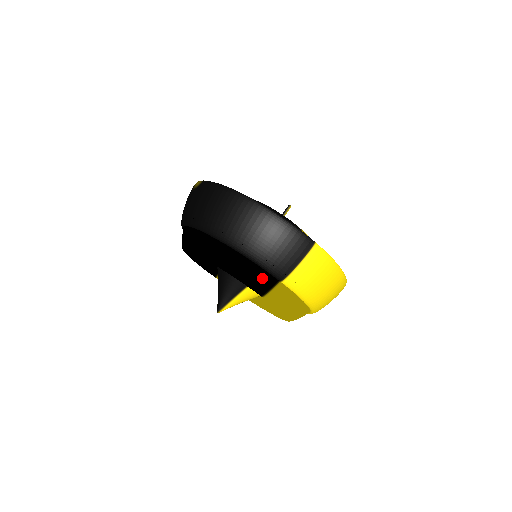
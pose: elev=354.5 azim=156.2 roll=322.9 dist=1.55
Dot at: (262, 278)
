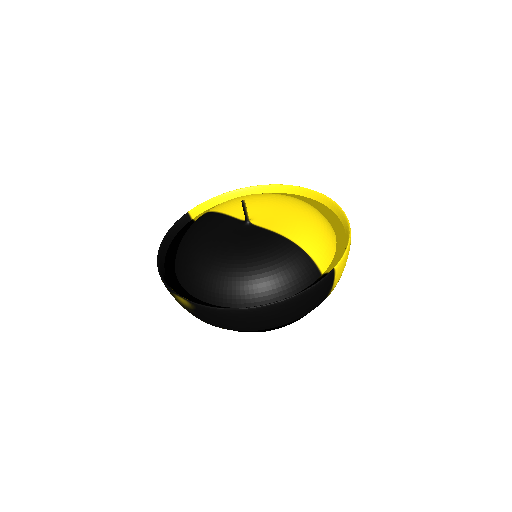
Dot at: occluded
